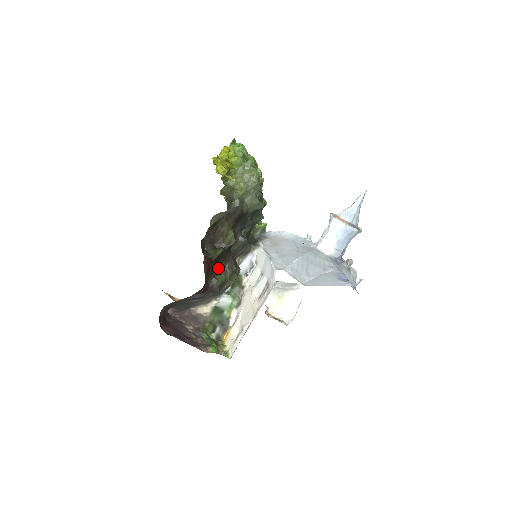
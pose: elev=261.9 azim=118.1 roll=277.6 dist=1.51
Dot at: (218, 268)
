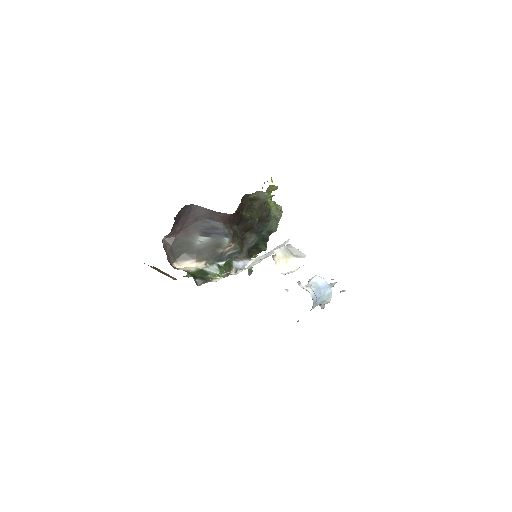
Dot at: occluded
